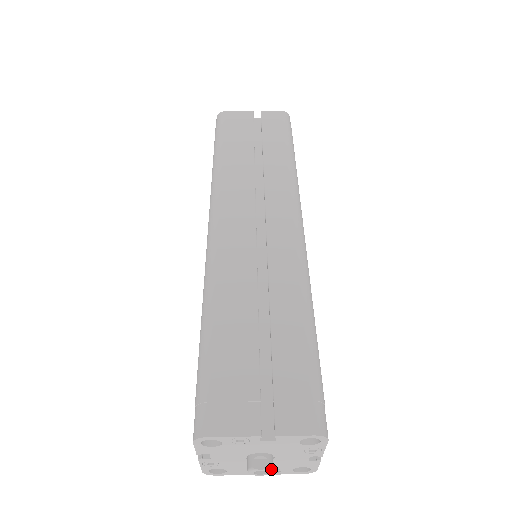
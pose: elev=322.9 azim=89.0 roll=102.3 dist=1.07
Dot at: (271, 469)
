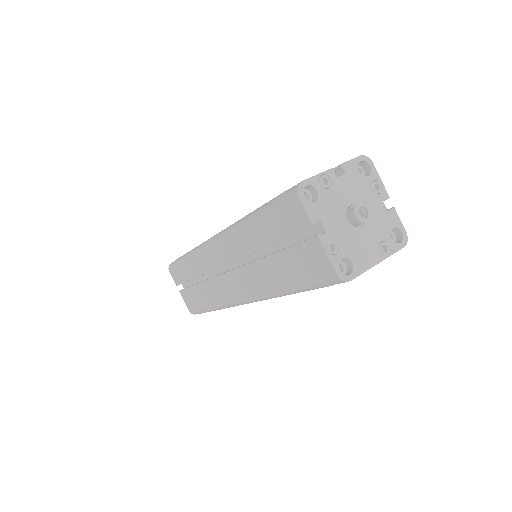
Dot at: (366, 204)
